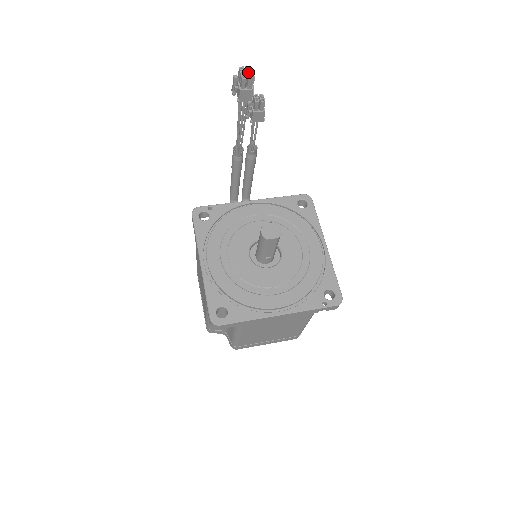
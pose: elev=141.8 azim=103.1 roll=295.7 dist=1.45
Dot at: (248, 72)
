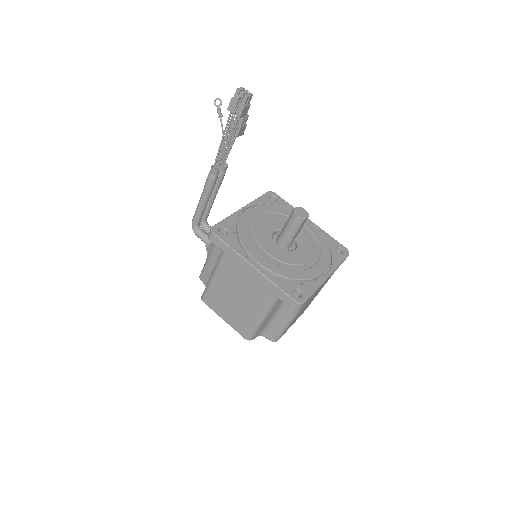
Dot at: (245, 91)
